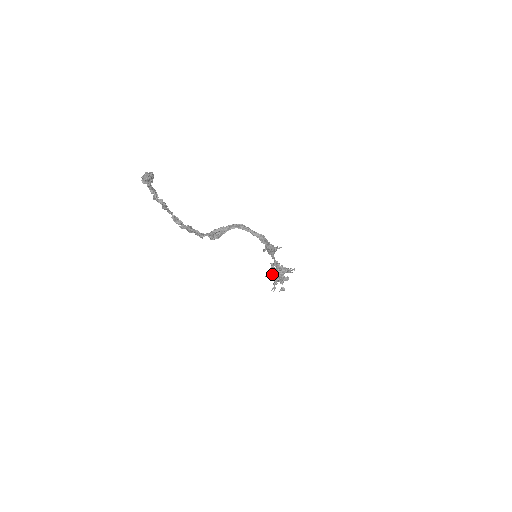
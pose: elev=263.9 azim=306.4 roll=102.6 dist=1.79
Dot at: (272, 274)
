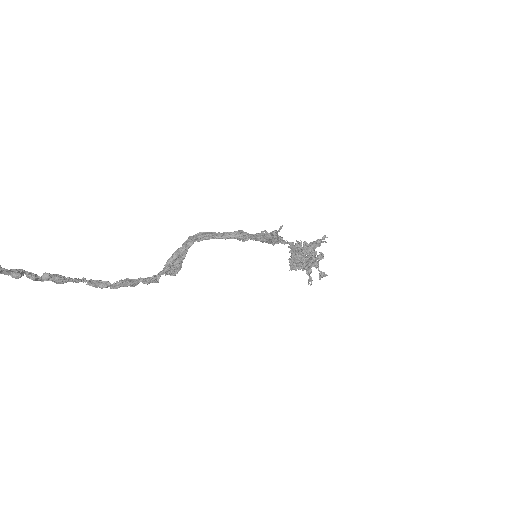
Dot at: (295, 264)
